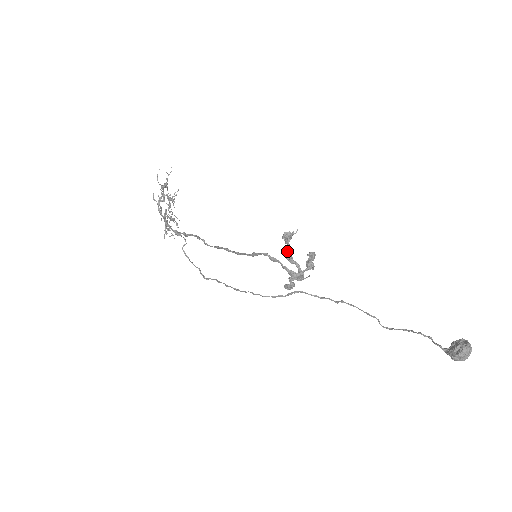
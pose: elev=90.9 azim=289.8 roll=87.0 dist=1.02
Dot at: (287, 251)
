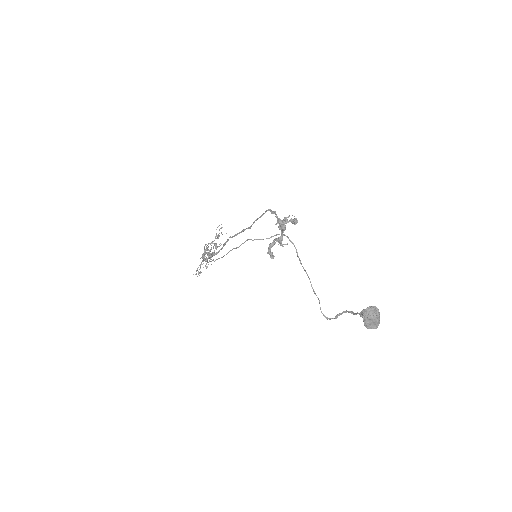
Dot at: occluded
